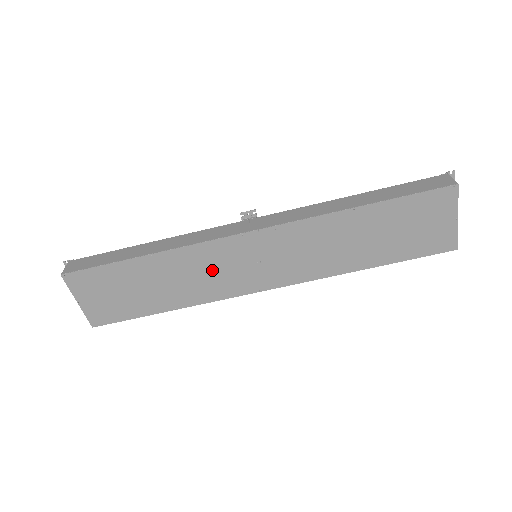
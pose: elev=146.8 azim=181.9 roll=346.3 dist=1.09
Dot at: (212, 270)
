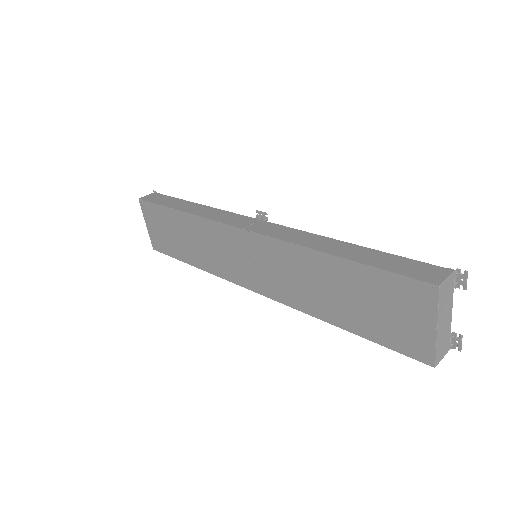
Dot at: (218, 248)
